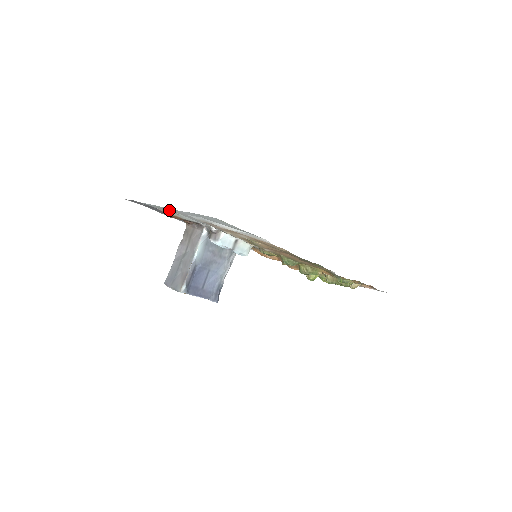
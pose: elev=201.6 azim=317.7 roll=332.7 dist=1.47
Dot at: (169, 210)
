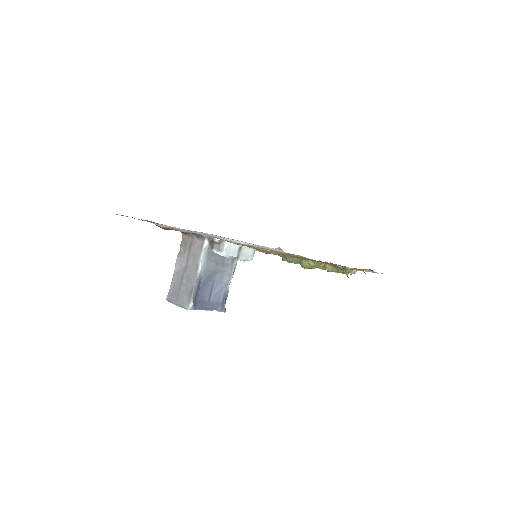
Dot at: occluded
